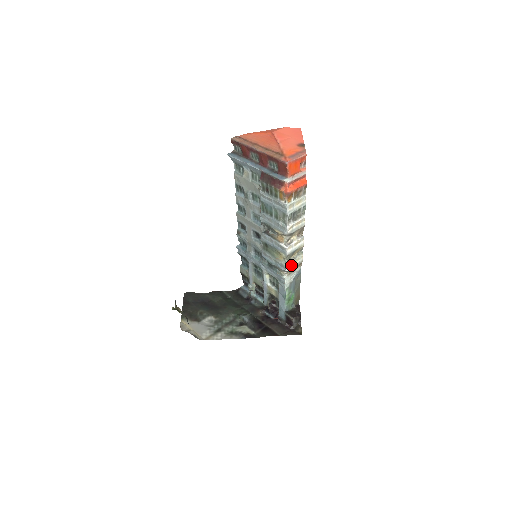
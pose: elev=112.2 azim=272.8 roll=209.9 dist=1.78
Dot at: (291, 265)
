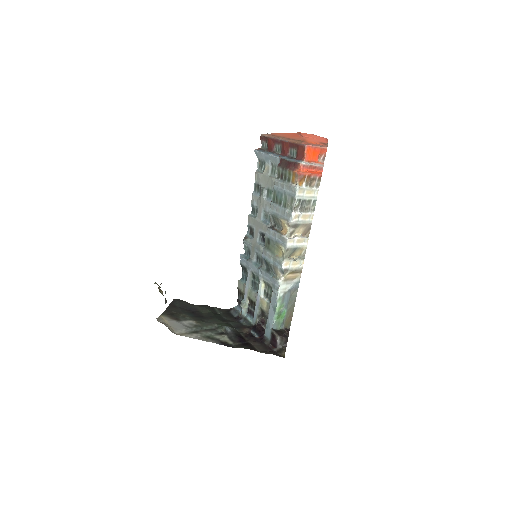
Dot at: (289, 265)
